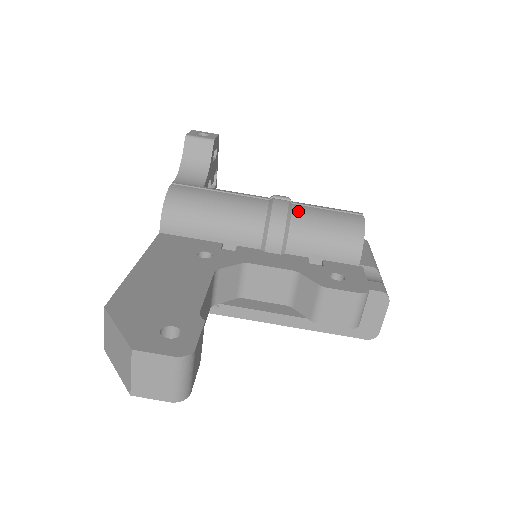
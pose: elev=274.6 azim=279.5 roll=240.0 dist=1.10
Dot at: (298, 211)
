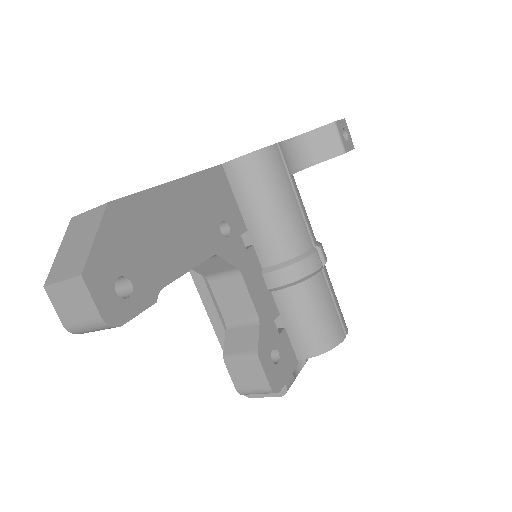
Dot at: (318, 281)
